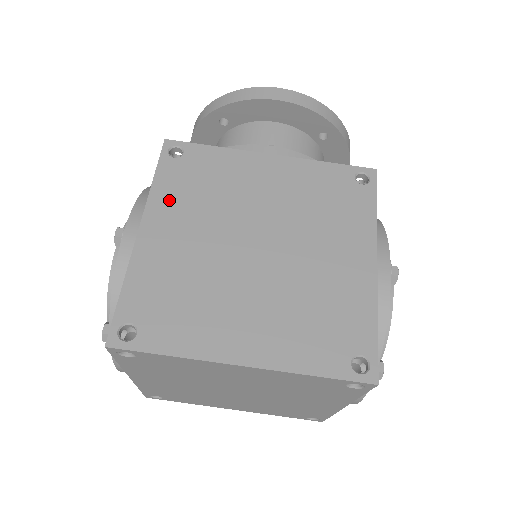
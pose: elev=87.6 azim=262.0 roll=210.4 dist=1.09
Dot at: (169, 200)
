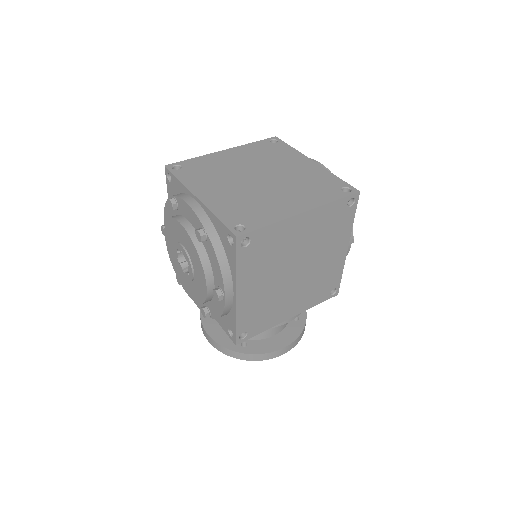
Dot at: occluded
